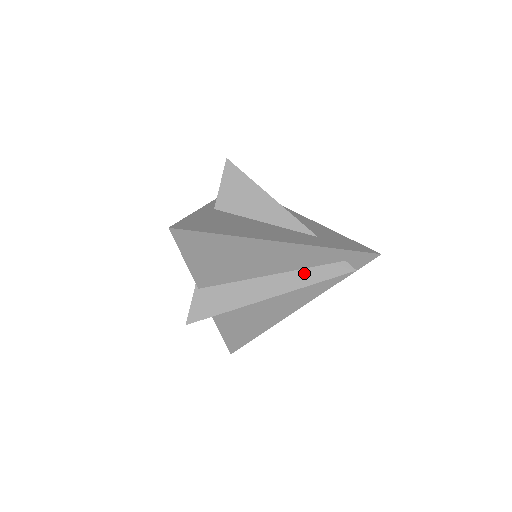
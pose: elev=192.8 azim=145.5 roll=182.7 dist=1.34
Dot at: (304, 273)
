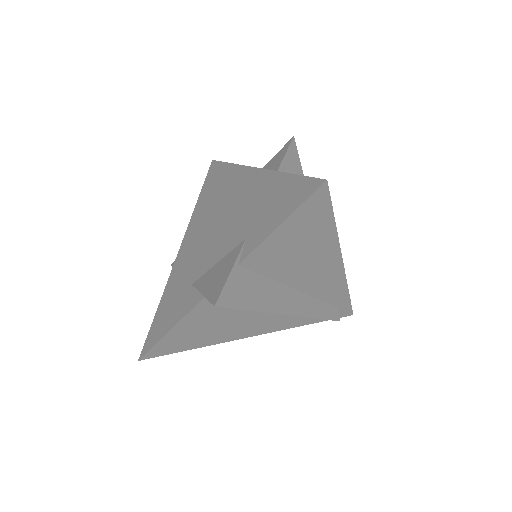
Dot at: (314, 302)
